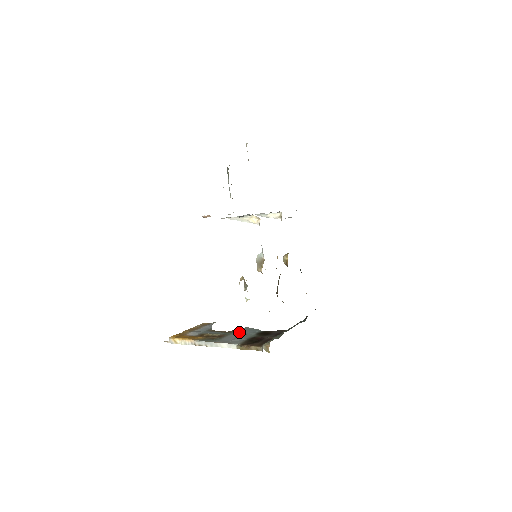
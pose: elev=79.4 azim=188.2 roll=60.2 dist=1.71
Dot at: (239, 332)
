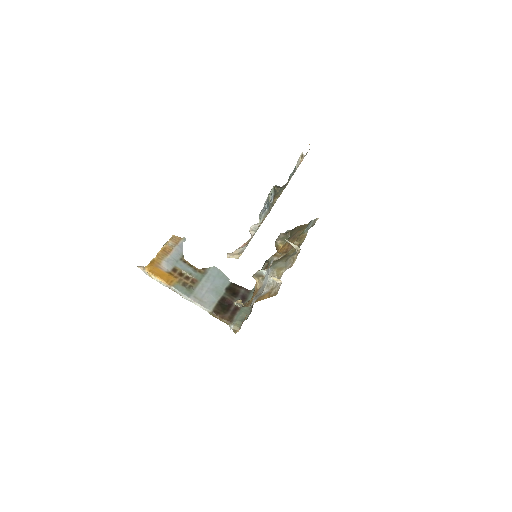
Dot at: (210, 278)
